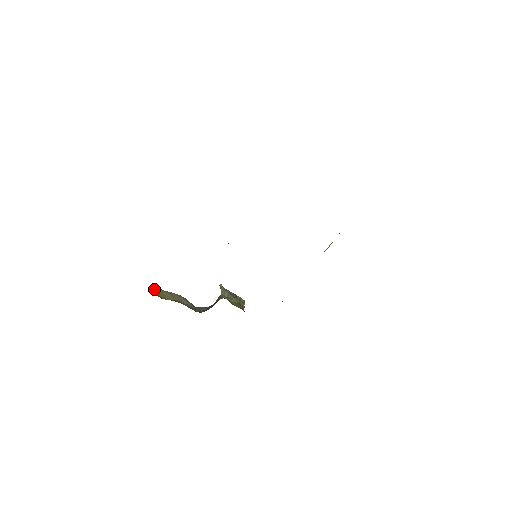
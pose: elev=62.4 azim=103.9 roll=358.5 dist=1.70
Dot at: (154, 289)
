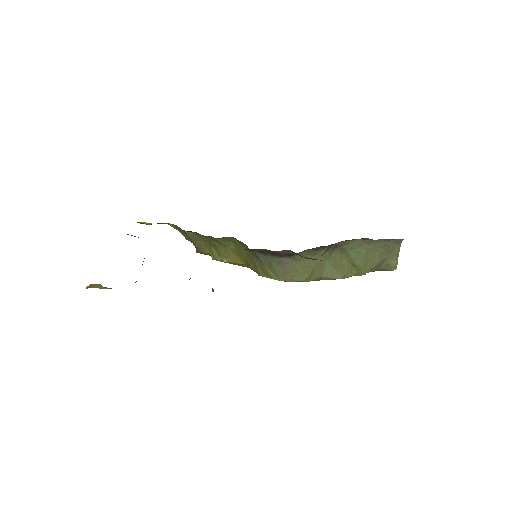
Dot at: occluded
